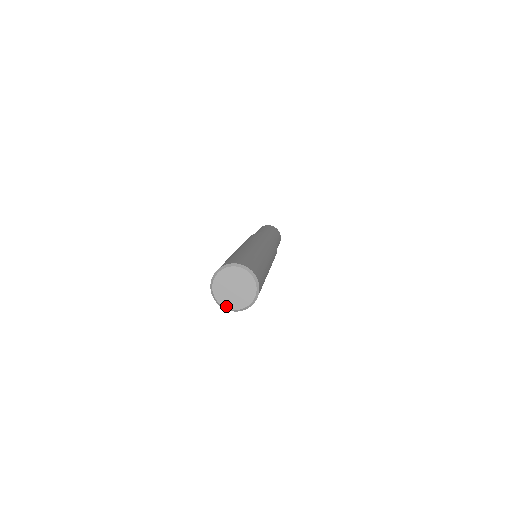
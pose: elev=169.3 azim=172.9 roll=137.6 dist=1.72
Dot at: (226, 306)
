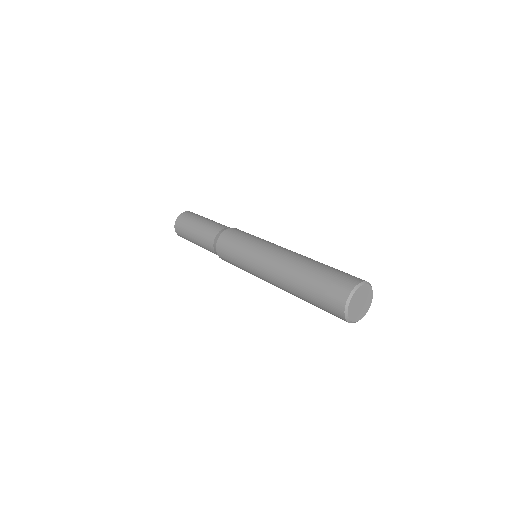
Dot at: (355, 321)
